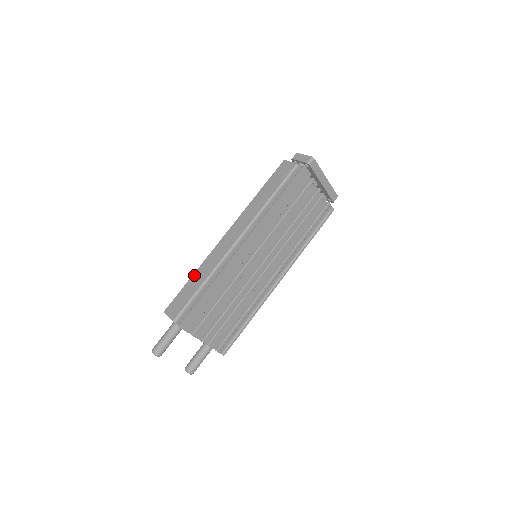
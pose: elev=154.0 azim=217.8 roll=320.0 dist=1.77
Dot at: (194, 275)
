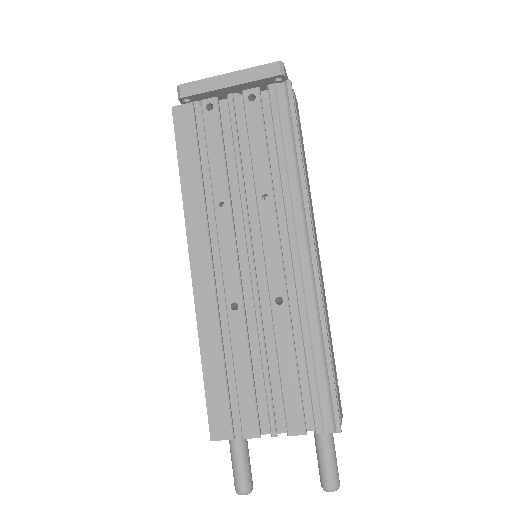
Dot at: occluded
